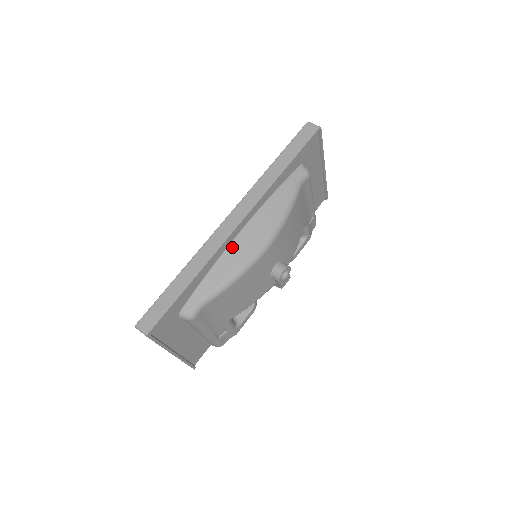
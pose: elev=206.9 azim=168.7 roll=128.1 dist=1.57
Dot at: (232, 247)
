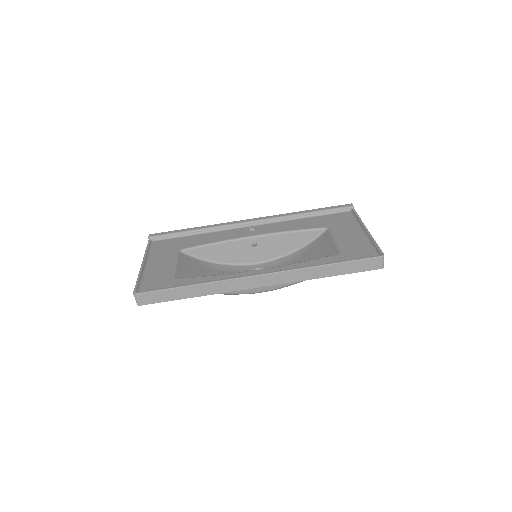
Dot at: occluded
